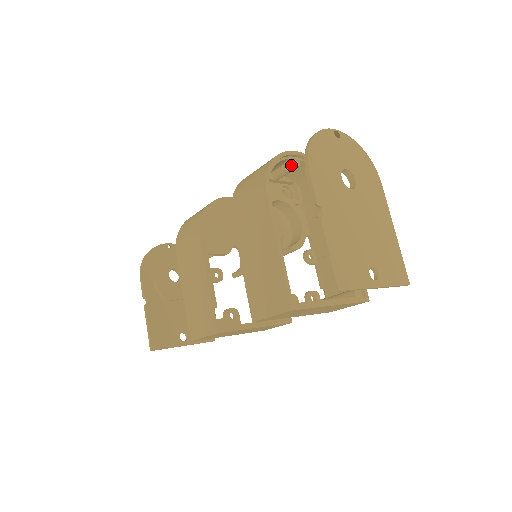
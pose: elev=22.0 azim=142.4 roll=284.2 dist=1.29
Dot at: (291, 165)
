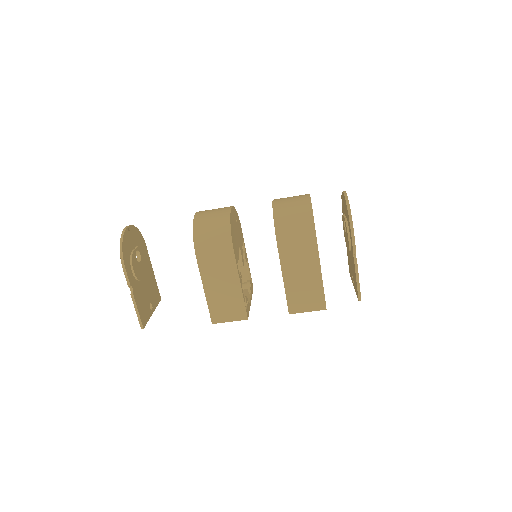
Dot at: occluded
